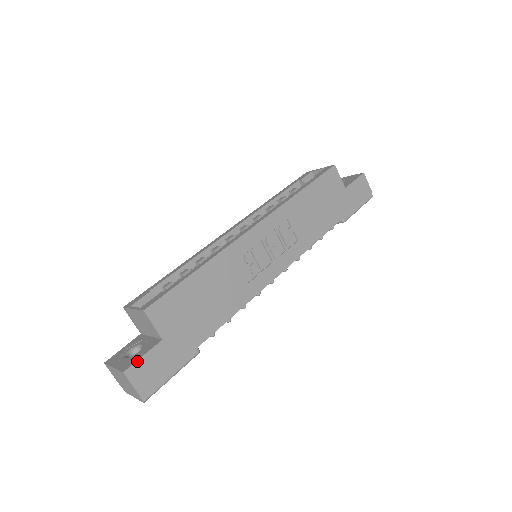
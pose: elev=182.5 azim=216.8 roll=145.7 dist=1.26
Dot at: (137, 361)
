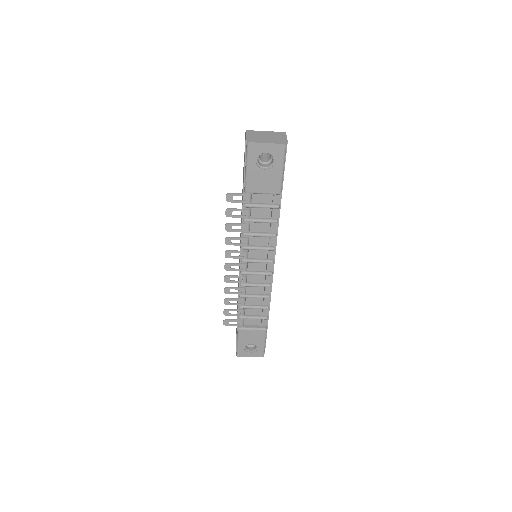
Dot at: occluded
